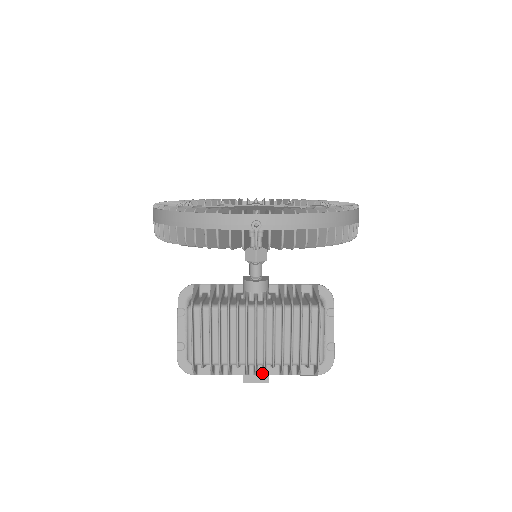
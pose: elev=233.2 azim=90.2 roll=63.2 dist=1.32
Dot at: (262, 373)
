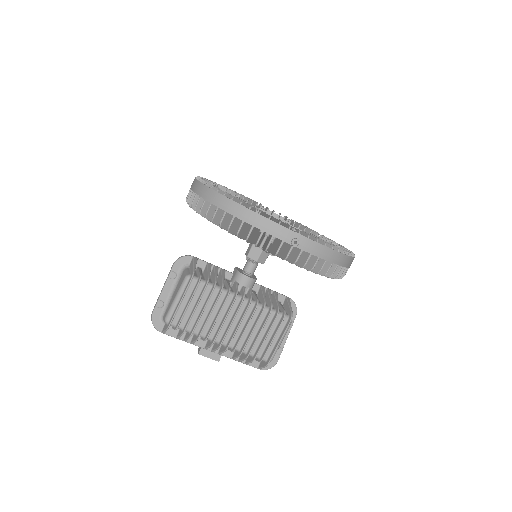
Dot at: (218, 352)
